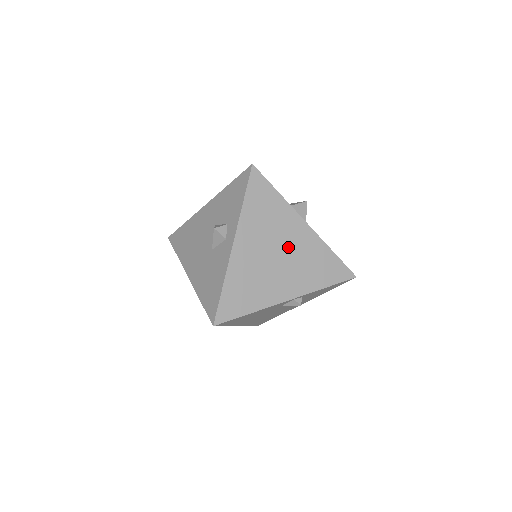
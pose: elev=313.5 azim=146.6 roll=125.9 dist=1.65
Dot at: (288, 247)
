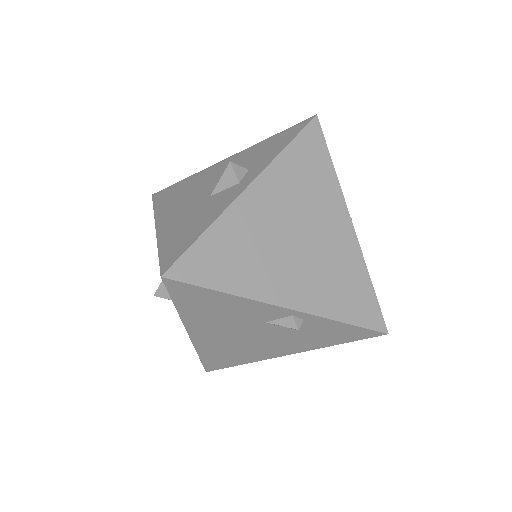
Dot at: (317, 237)
